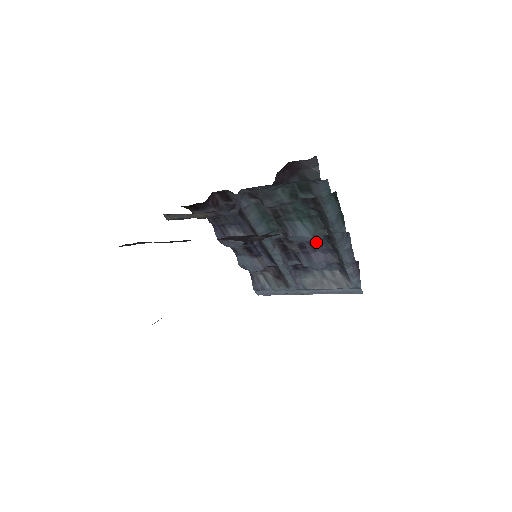
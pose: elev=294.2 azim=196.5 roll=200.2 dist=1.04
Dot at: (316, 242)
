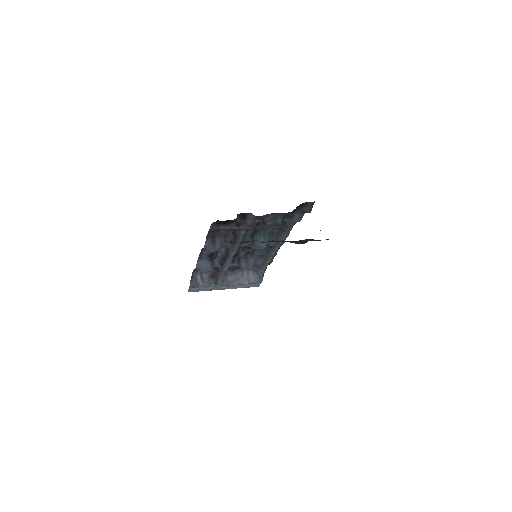
Dot at: (257, 250)
